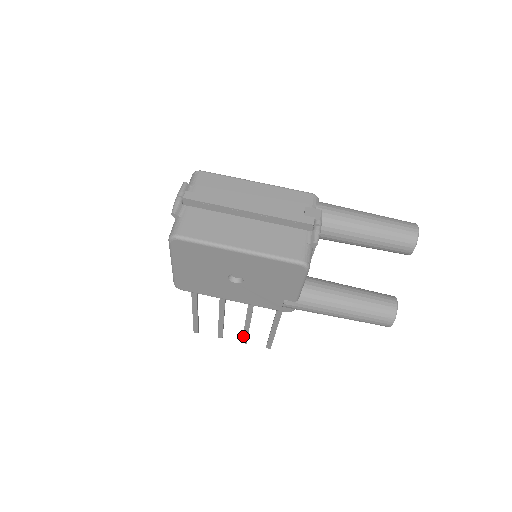
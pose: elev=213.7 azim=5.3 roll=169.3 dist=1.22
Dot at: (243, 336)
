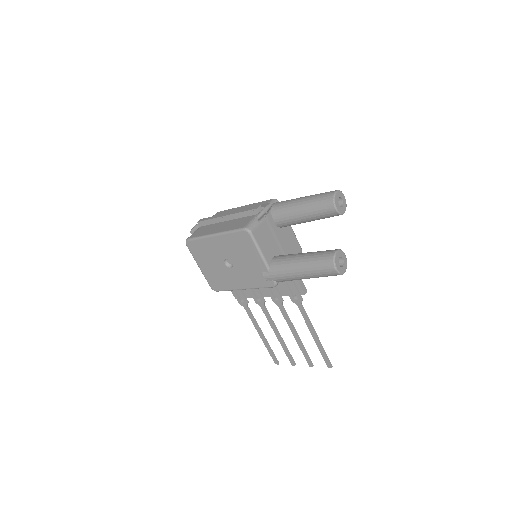
Dot at: (304, 356)
